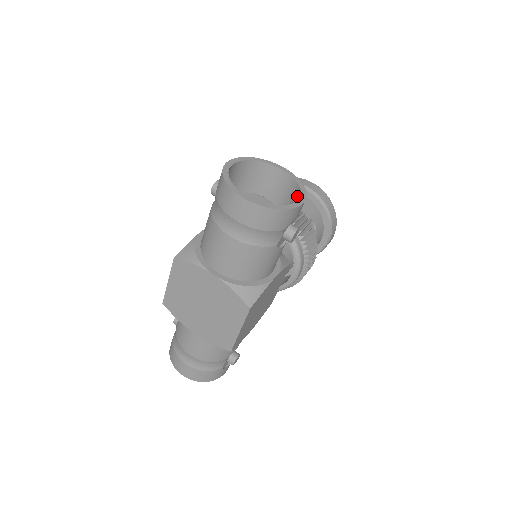
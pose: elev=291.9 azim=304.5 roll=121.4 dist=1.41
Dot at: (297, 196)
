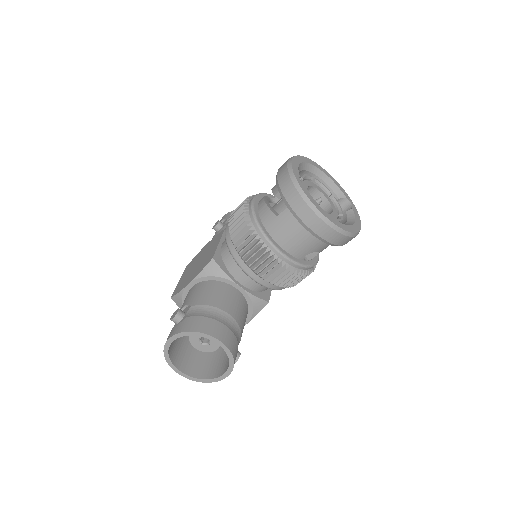
Dot at: occluded
